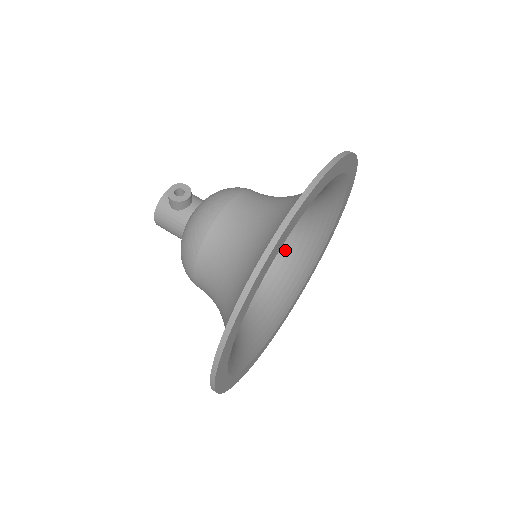
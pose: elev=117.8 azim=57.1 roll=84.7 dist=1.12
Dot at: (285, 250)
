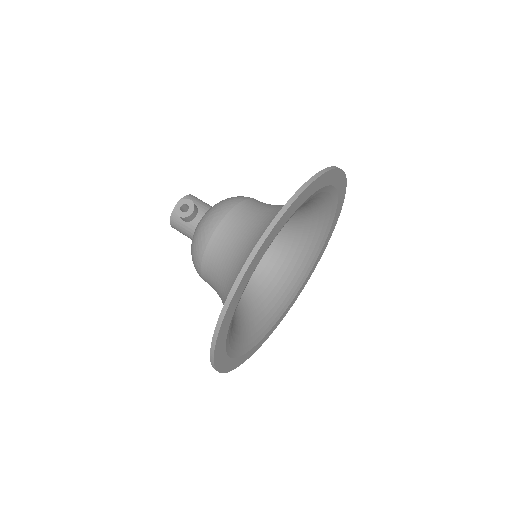
Dot at: (291, 237)
